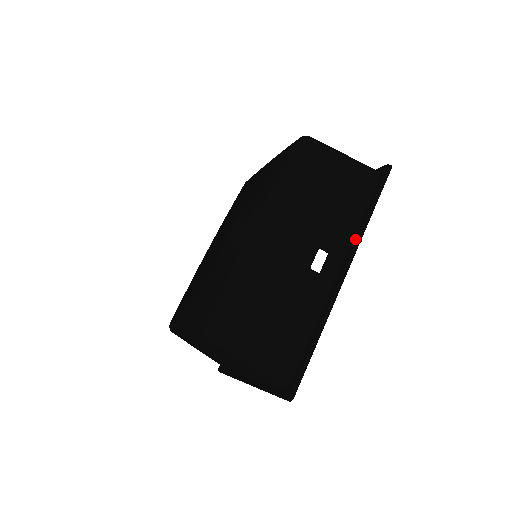
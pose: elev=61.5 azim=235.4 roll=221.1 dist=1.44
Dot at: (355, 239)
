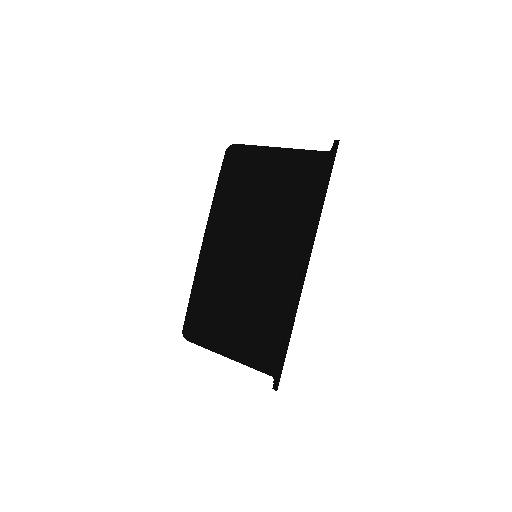
Dot at: occluded
